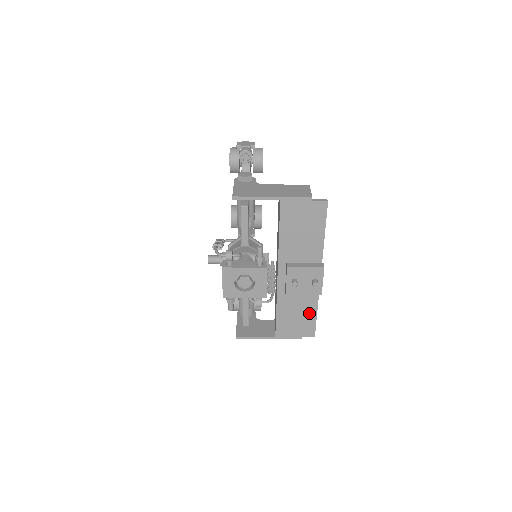
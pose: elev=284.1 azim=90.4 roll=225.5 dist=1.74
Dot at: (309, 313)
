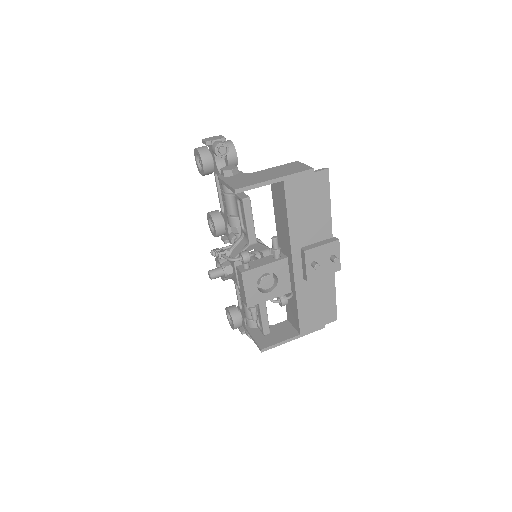
Dot at: (328, 296)
